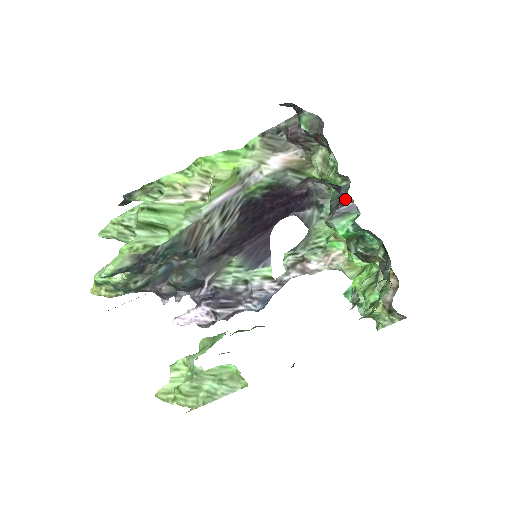
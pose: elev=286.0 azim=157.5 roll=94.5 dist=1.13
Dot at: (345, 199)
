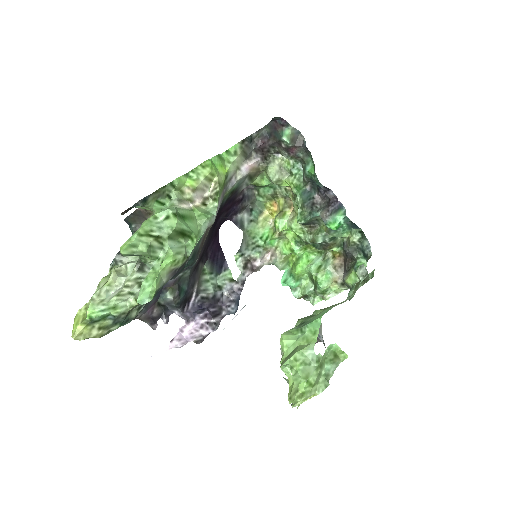
Dot at: (335, 199)
